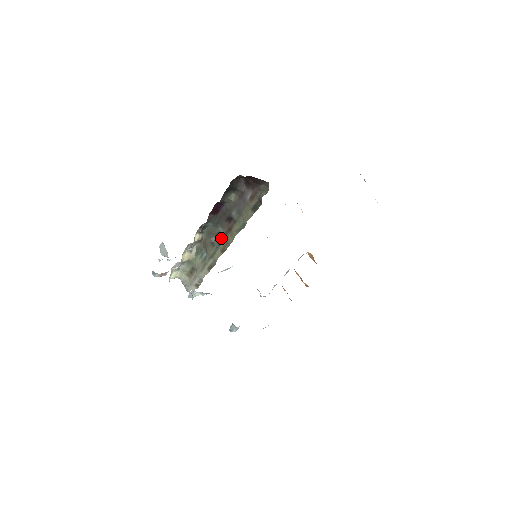
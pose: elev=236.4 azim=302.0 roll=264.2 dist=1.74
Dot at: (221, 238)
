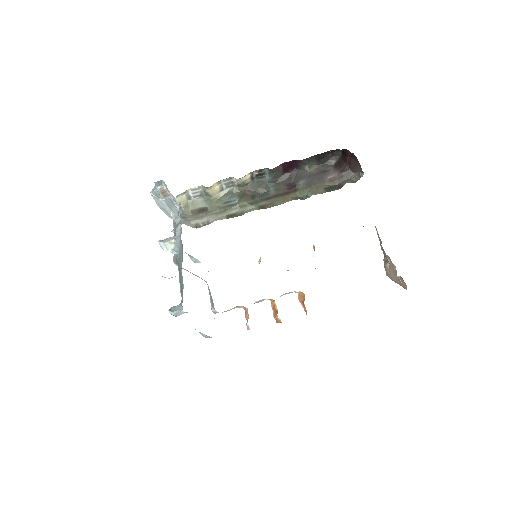
Dot at: (267, 197)
